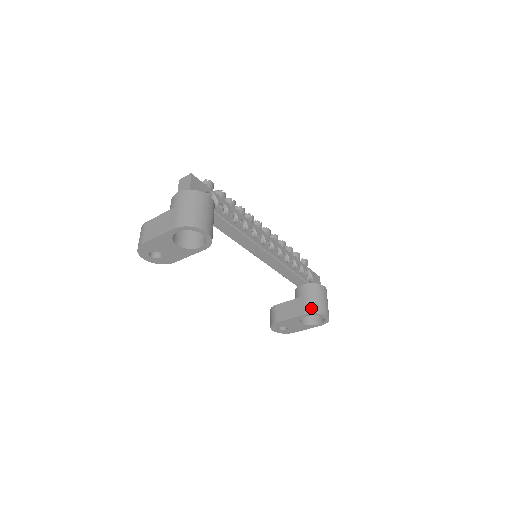
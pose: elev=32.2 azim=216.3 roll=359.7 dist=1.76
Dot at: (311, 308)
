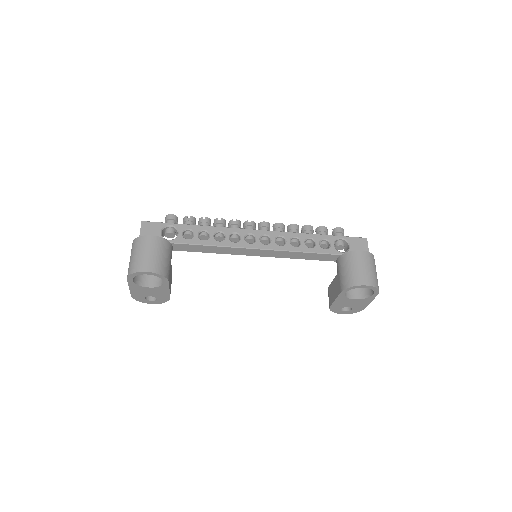
Dot at: (344, 283)
